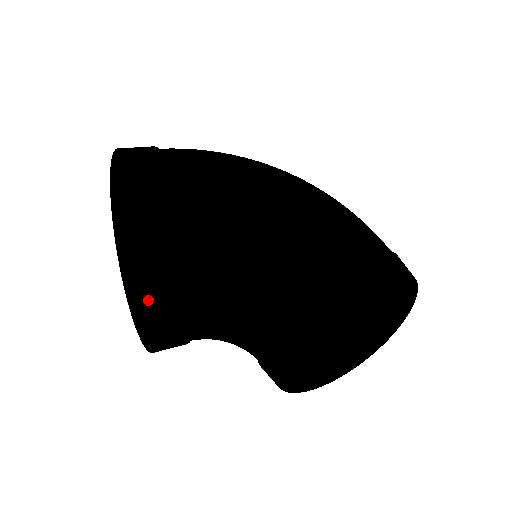
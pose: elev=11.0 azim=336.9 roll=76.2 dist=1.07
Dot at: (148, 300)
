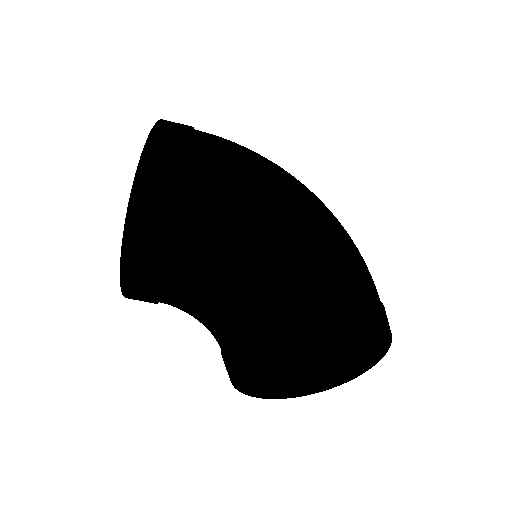
Dot at: occluded
